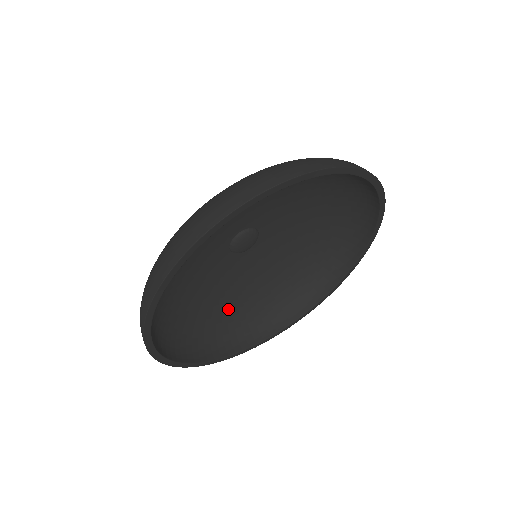
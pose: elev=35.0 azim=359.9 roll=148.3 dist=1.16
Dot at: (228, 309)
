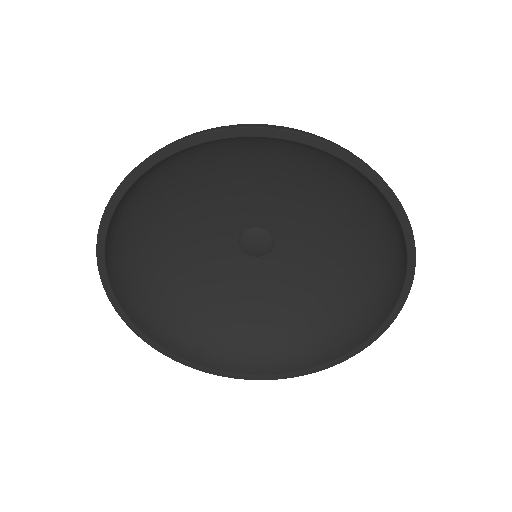
Dot at: (199, 308)
